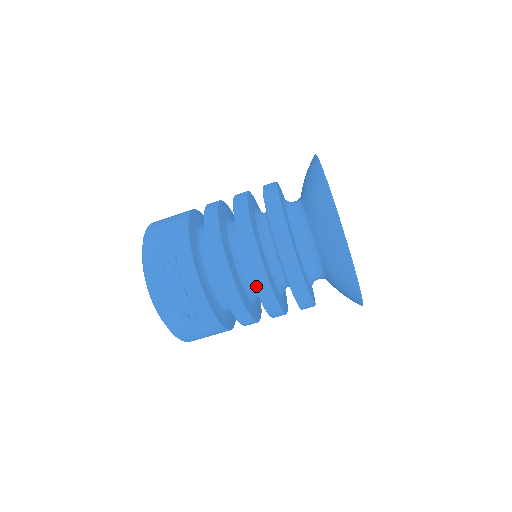
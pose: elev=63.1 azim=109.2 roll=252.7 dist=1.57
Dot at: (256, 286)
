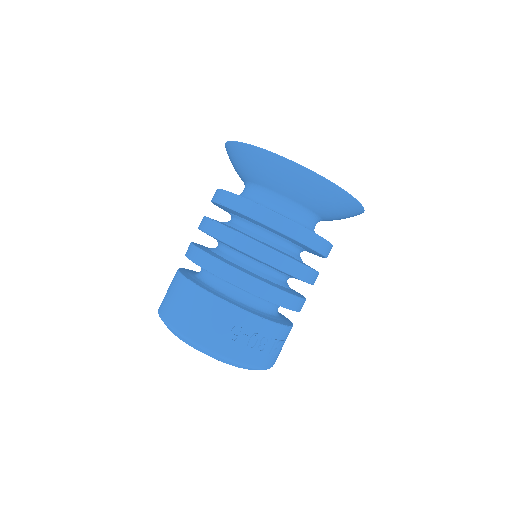
Dot at: (305, 280)
